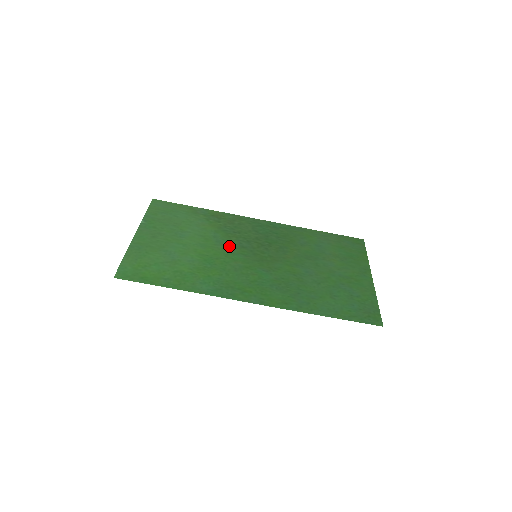
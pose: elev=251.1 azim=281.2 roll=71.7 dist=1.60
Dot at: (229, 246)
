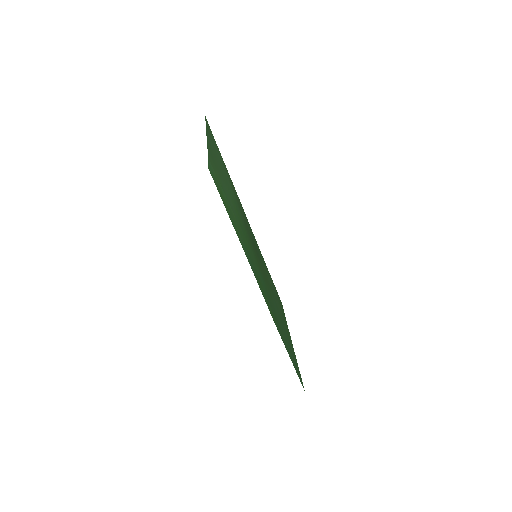
Dot at: occluded
